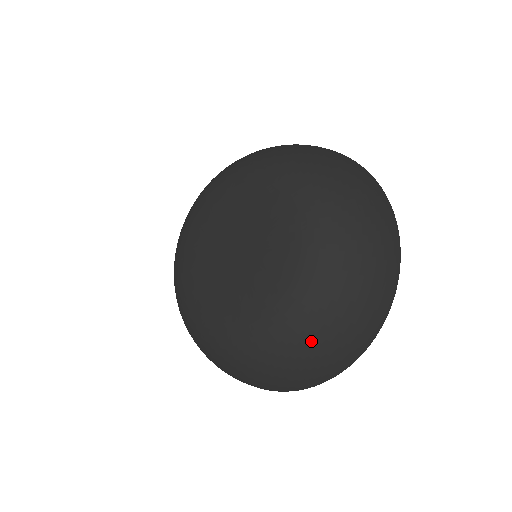
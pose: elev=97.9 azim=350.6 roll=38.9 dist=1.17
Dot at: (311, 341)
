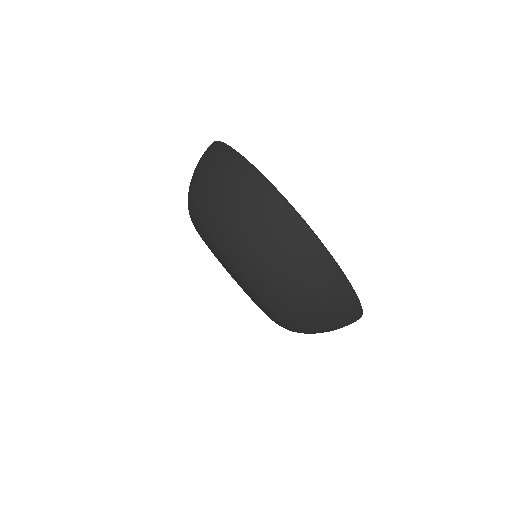
Dot at: (289, 300)
